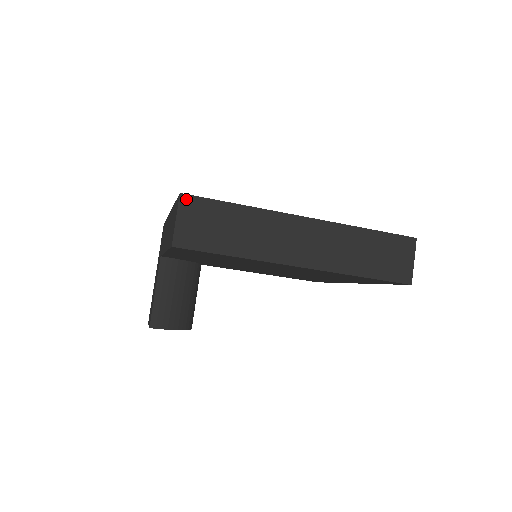
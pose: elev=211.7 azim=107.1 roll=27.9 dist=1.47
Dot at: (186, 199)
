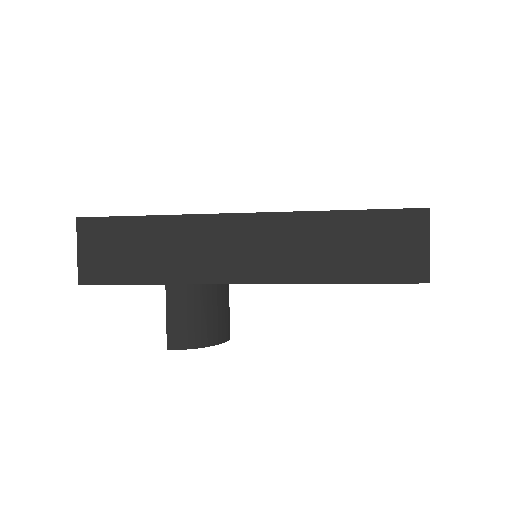
Dot at: (84, 223)
